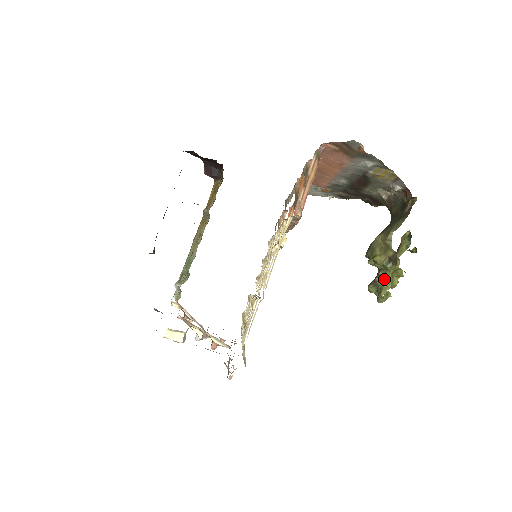
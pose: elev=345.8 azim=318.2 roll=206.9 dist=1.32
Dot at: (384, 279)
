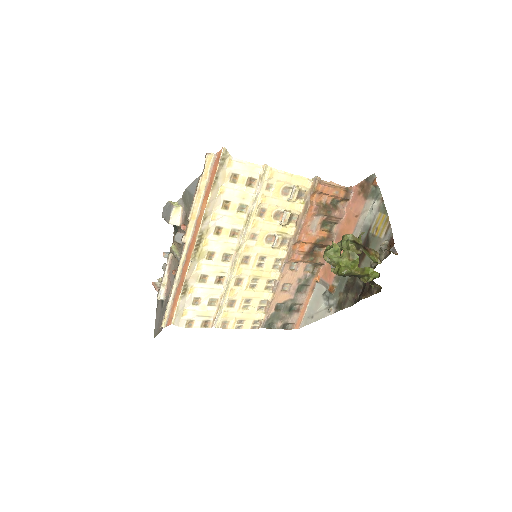
Dot at: occluded
